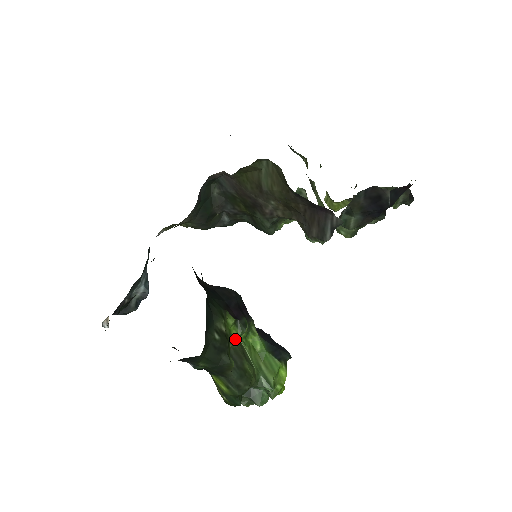
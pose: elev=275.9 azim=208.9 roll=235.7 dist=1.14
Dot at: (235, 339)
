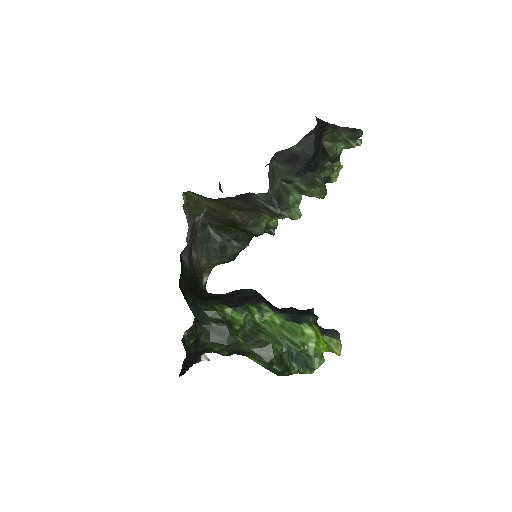
Dot at: (240, 322)
